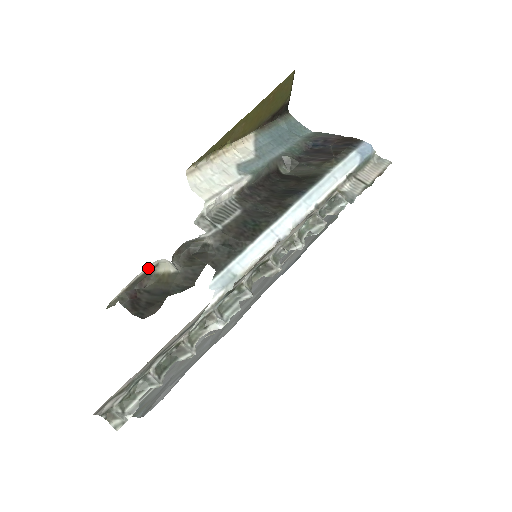
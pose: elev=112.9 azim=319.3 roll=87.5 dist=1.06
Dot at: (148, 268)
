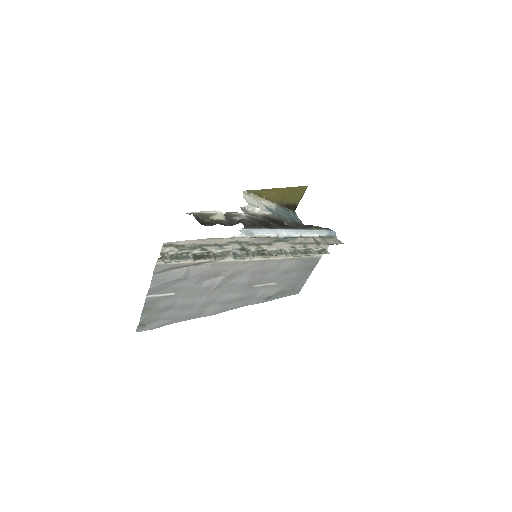
Dot at: (211, 212)
